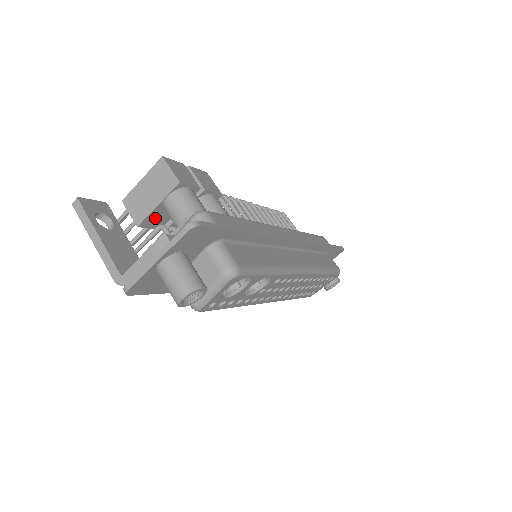
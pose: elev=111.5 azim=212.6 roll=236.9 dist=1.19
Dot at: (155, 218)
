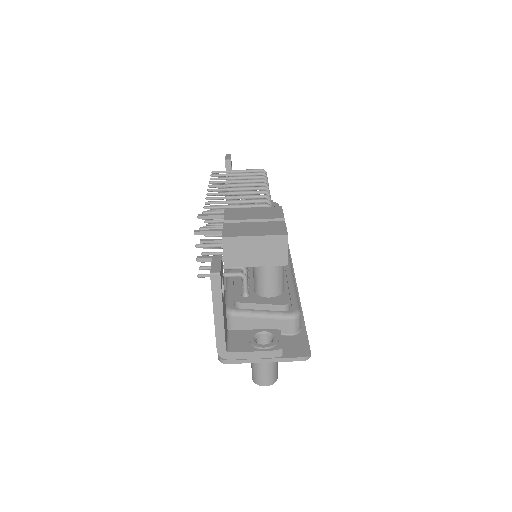
Dot at: occluded
